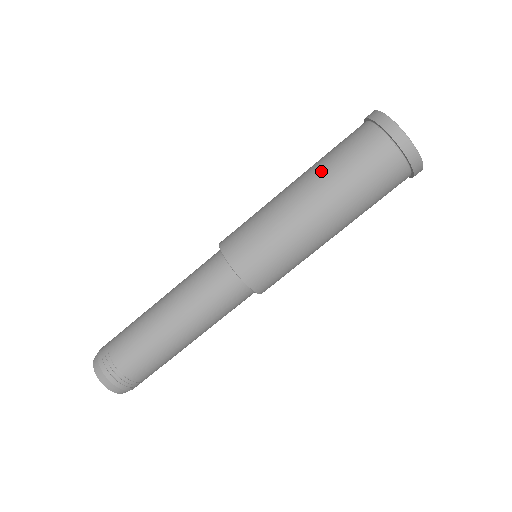
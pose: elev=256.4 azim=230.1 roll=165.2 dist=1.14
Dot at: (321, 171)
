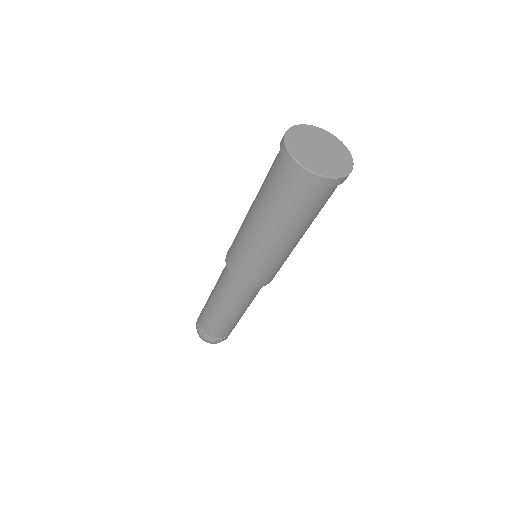
Dot at: (260, 188)
